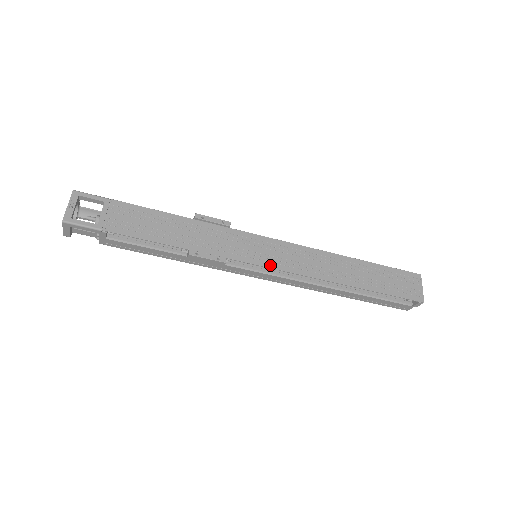
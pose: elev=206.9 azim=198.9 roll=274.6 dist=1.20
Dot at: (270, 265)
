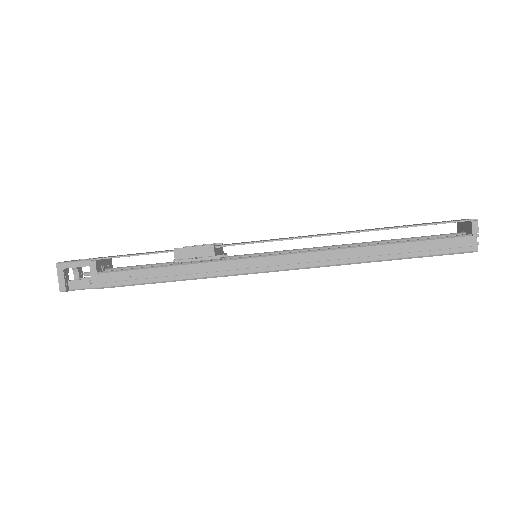
Dot at: (265, 241)
